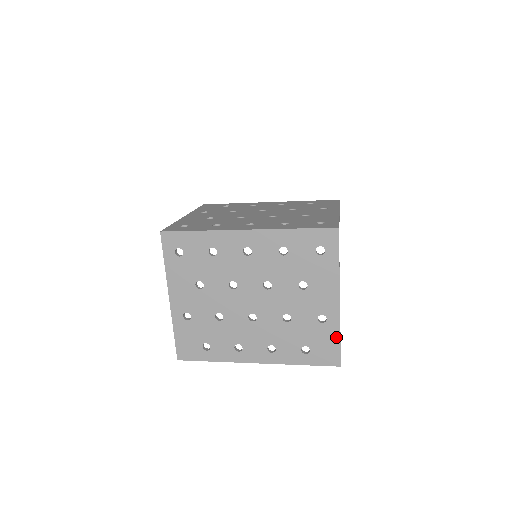
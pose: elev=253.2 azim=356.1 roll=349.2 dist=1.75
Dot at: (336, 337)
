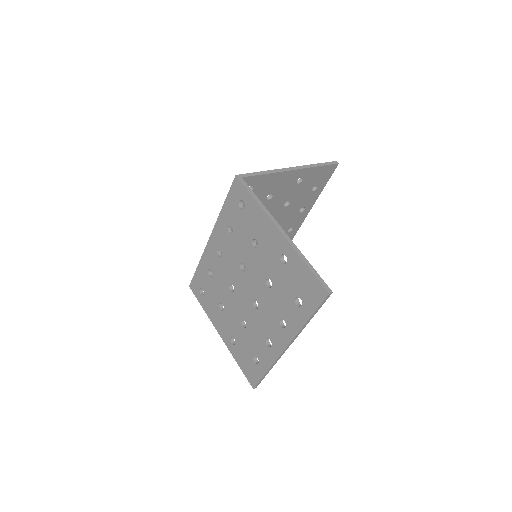
Dot at: (303, 266)
